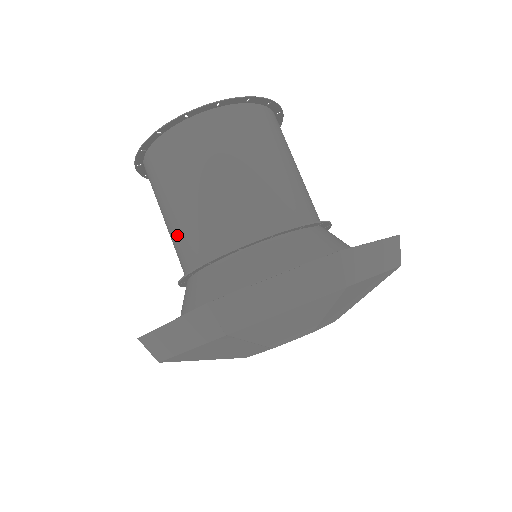
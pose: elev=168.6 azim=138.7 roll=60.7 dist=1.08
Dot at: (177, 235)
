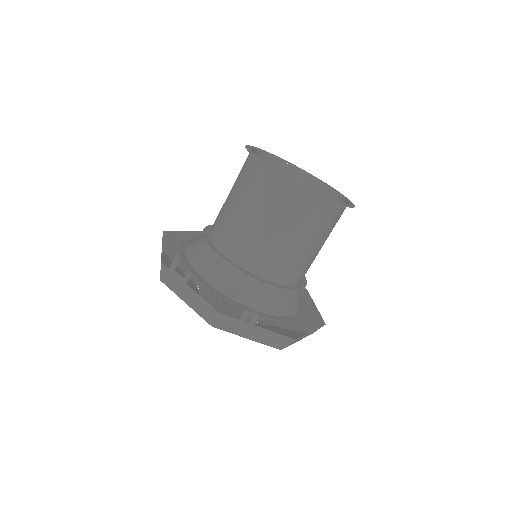
Dot at: (267, 248)
